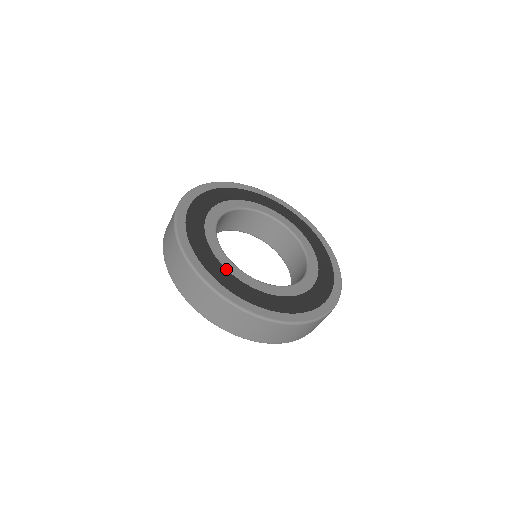
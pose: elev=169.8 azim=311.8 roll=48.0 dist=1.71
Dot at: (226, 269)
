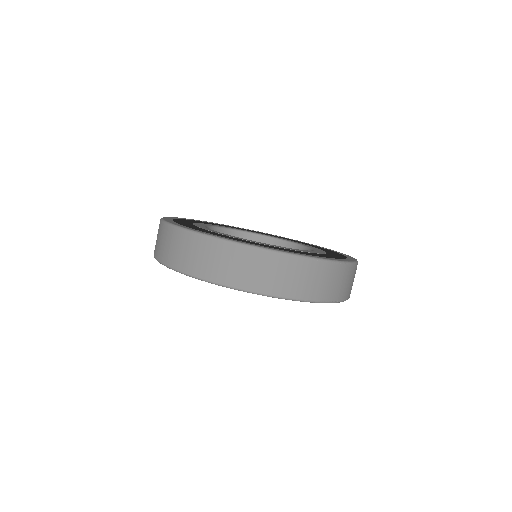
Dot at: (199, 227)
